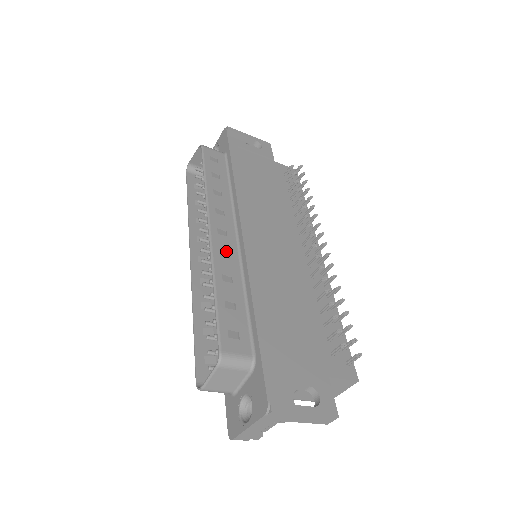
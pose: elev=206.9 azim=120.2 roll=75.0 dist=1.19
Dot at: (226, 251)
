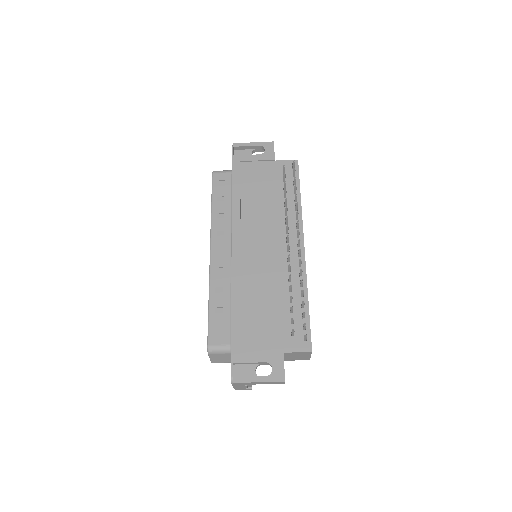
Dot at: (221, 267)
